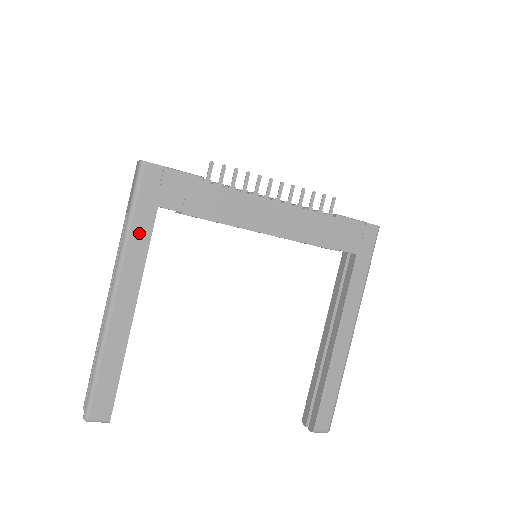
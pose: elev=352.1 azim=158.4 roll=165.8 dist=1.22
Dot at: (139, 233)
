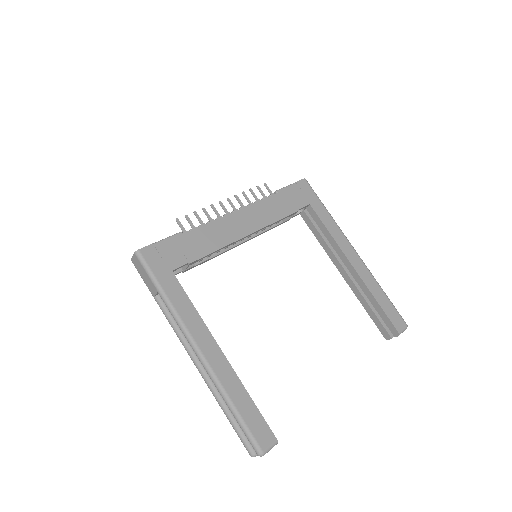
Dot at: (176, 297)
